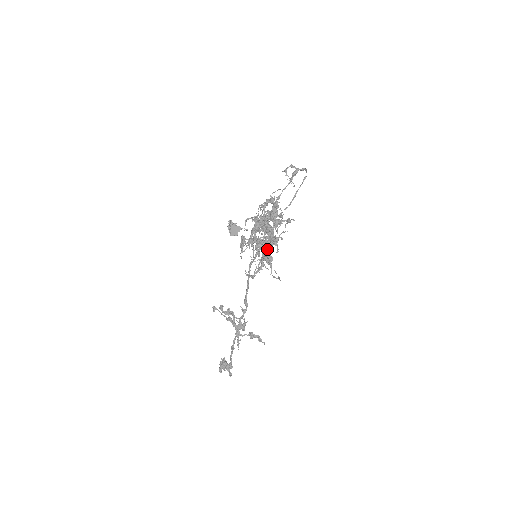
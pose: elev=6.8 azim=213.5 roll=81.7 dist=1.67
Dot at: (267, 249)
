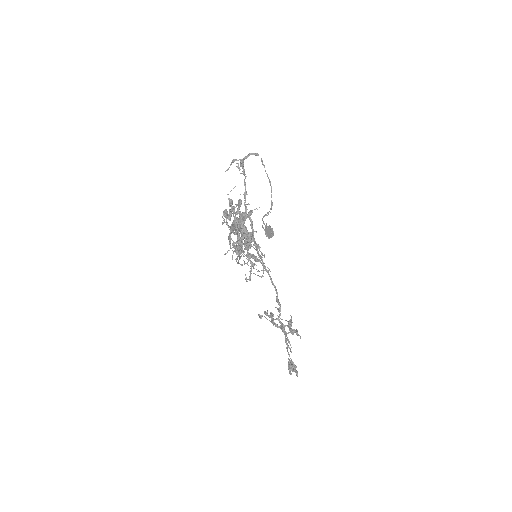
Dot at: (247, 248)
